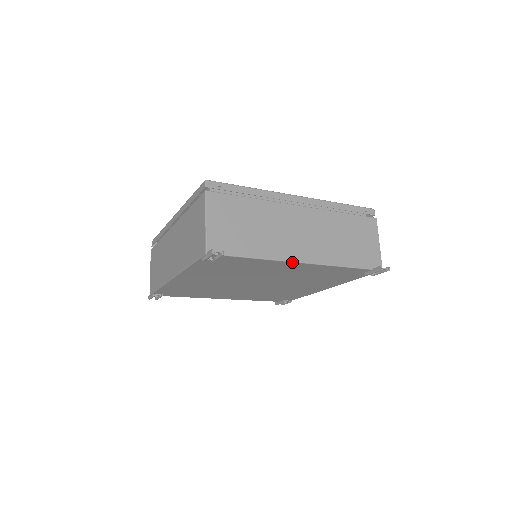
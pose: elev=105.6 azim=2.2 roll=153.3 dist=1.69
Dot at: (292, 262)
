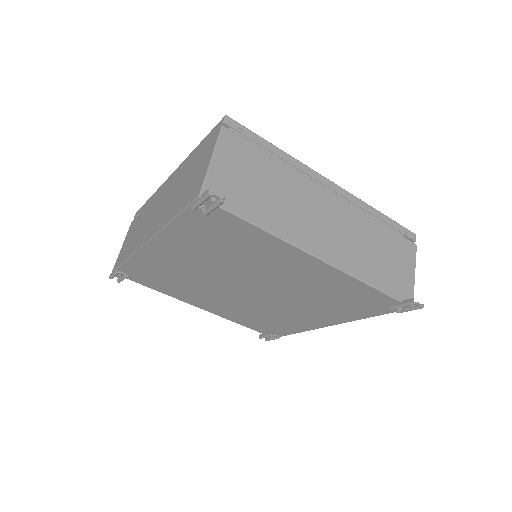
Dot at: (306, 252)
